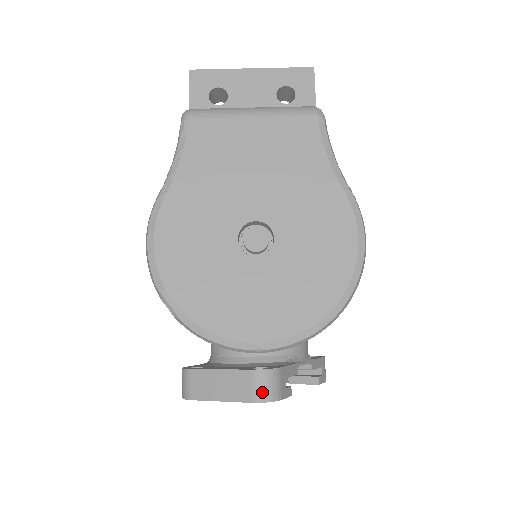
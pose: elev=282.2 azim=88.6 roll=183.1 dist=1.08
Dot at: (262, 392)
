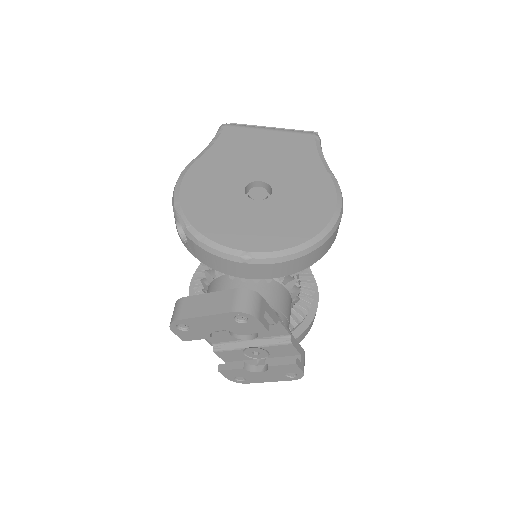
Dot at: (243, 305)
